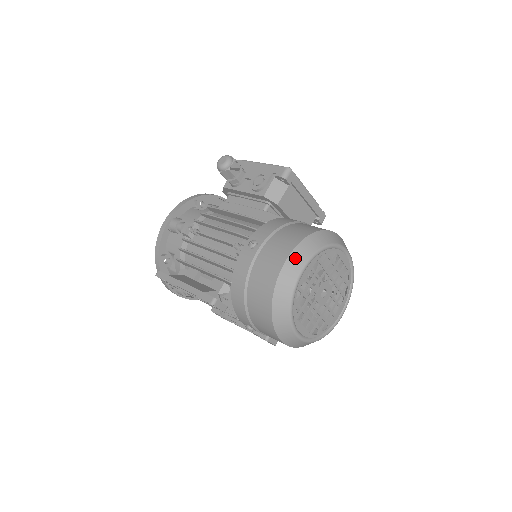
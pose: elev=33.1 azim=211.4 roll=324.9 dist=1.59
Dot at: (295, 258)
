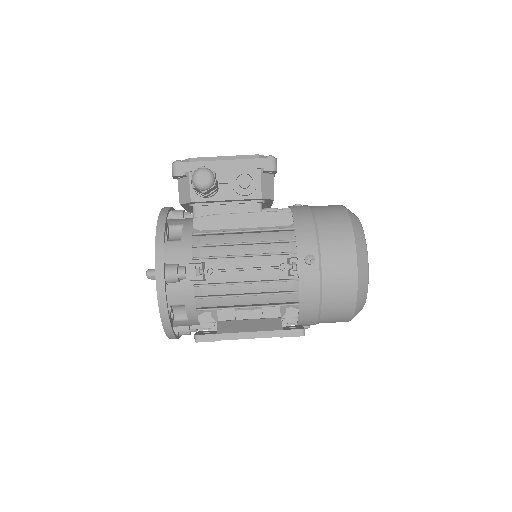
Dot at: (361, 254)
